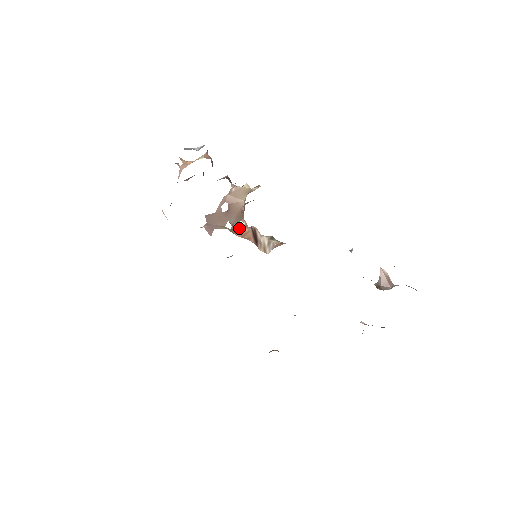
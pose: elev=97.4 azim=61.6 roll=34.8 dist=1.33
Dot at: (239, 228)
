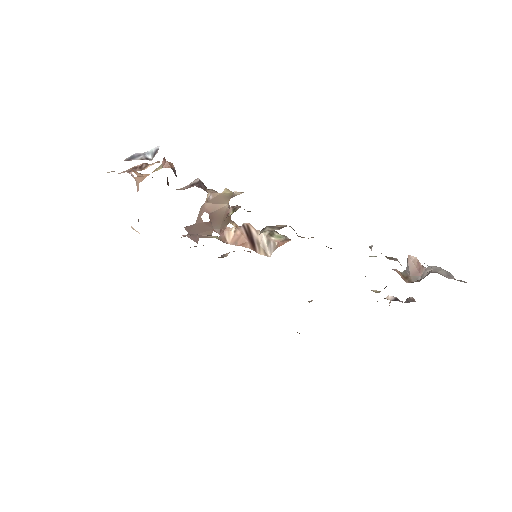
Dot at: (229, 232)
